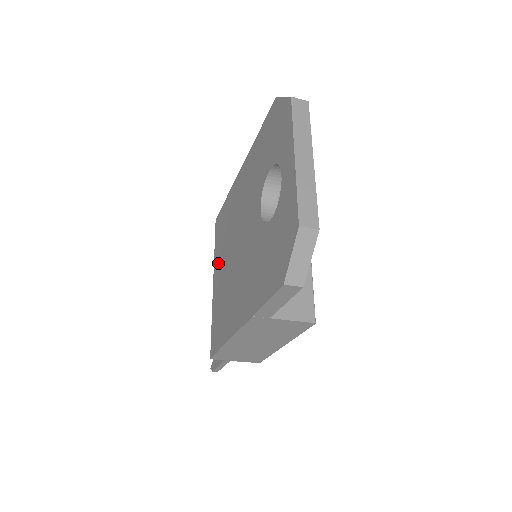
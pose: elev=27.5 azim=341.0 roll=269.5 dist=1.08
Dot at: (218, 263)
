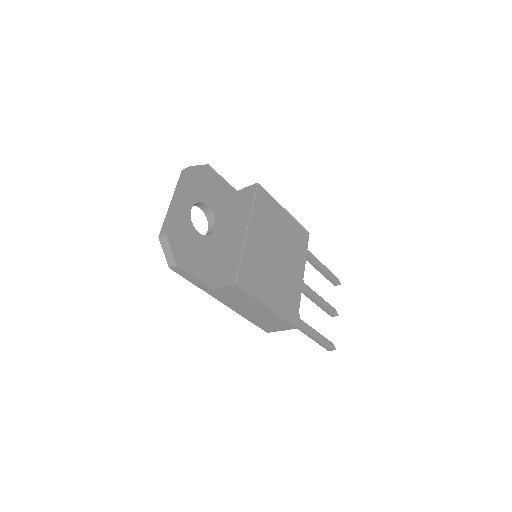
Dot at: occluded
